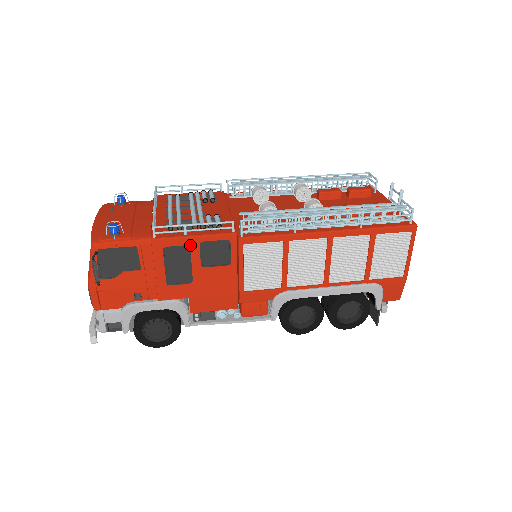
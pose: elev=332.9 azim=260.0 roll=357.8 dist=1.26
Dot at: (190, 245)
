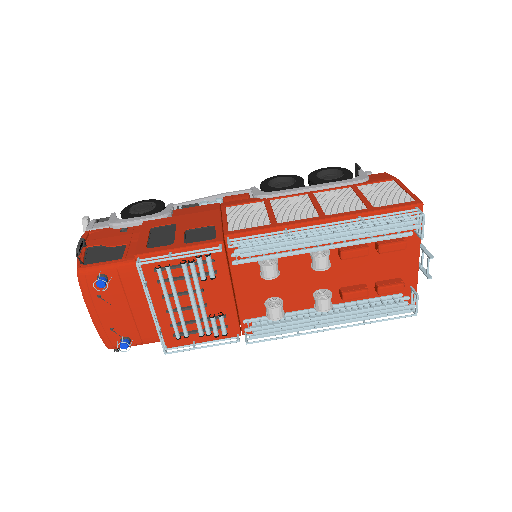
Dot at: occluded
